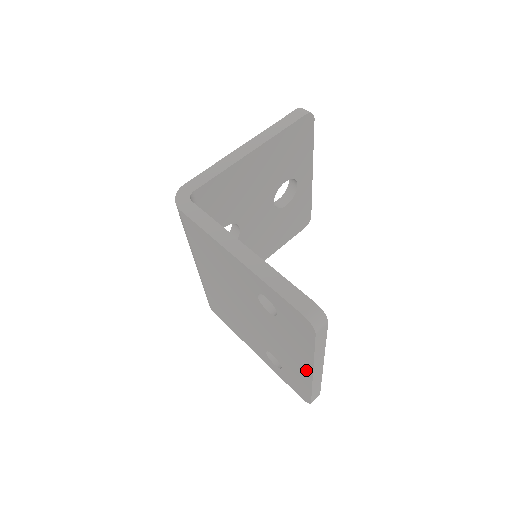
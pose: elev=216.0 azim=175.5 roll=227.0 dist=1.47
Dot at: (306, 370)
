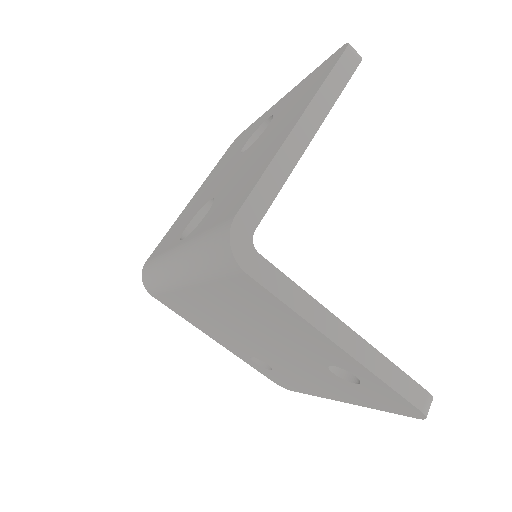
Dot at: (332, 397)
